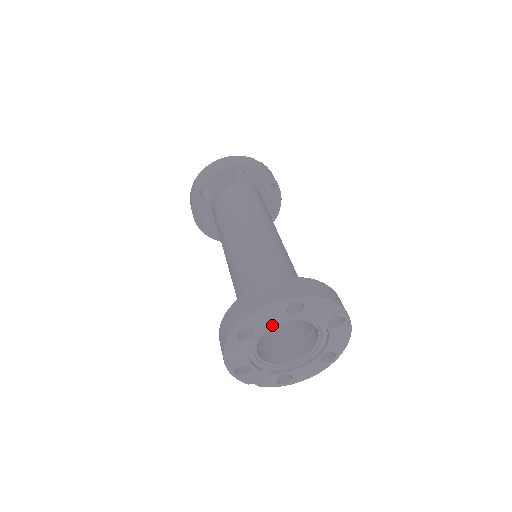
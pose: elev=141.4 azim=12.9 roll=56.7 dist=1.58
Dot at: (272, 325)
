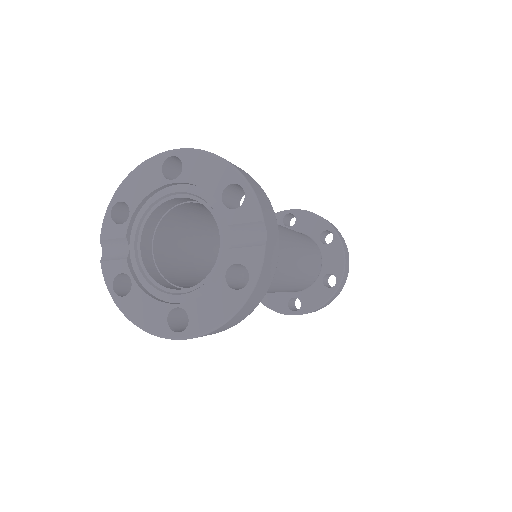
Dot at: (197, 194)
